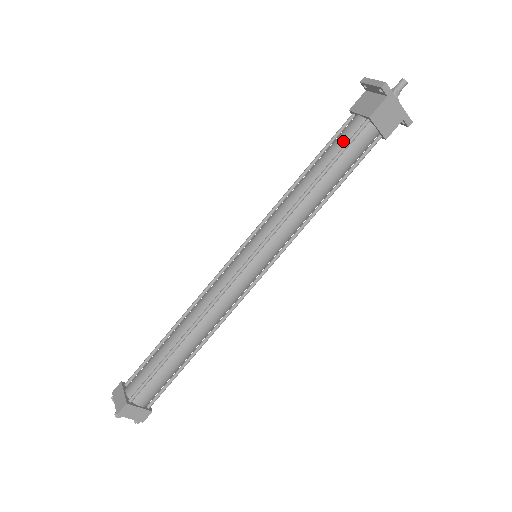
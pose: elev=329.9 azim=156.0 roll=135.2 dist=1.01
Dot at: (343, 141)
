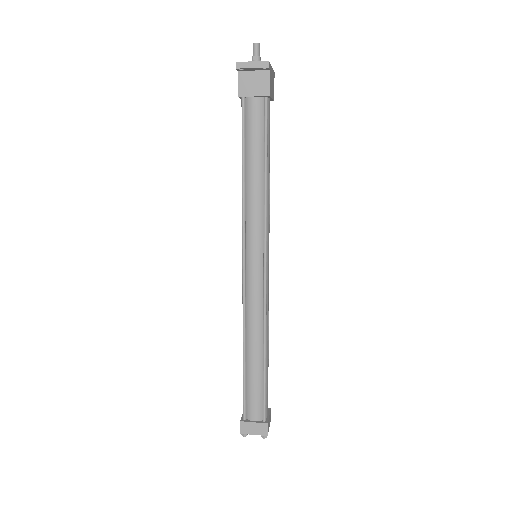
Dot at: (259, 126)
